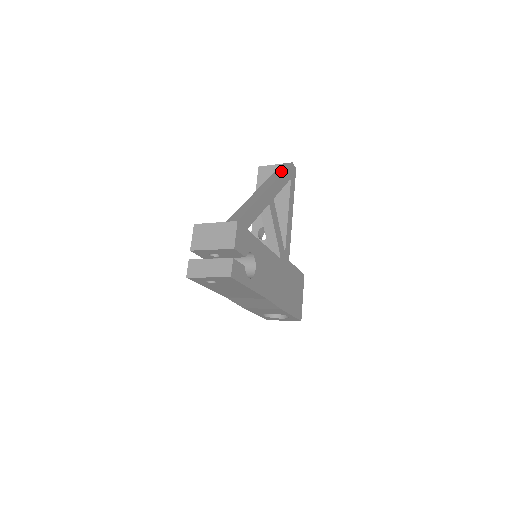
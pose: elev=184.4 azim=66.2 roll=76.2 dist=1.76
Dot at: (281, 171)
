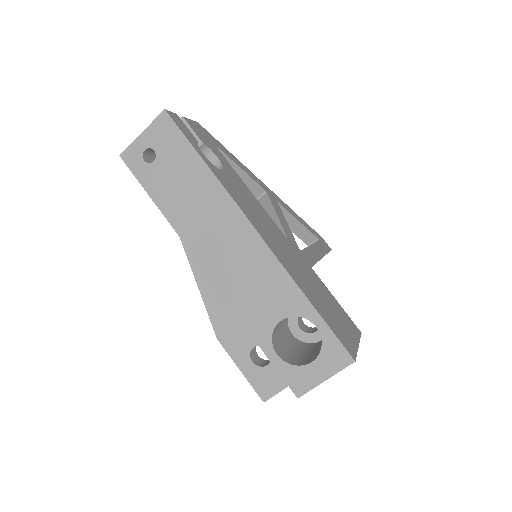
Dot at: occluded
